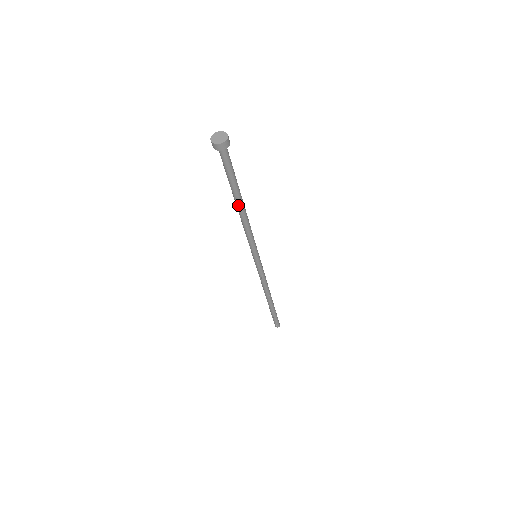
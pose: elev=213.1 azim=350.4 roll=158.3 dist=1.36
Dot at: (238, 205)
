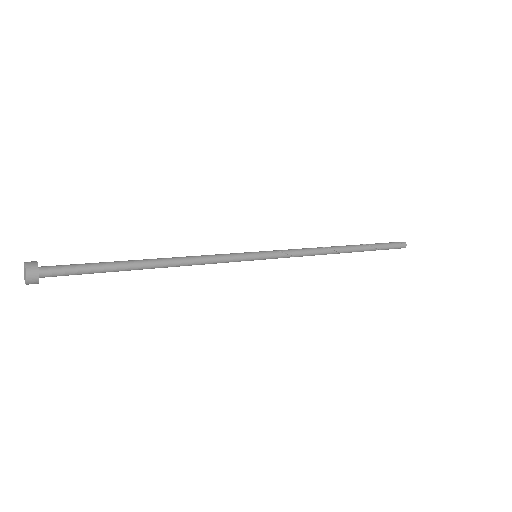
Dot at: occluded
